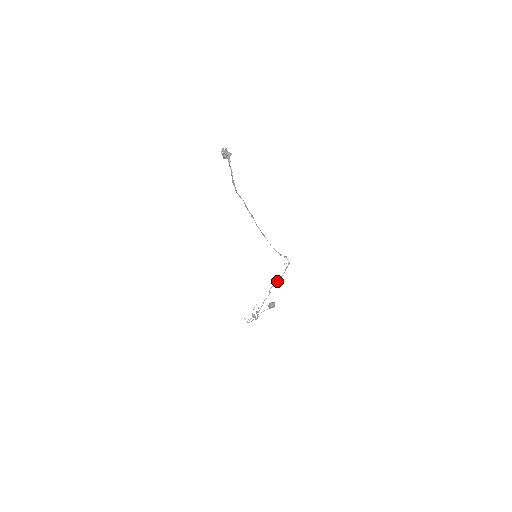
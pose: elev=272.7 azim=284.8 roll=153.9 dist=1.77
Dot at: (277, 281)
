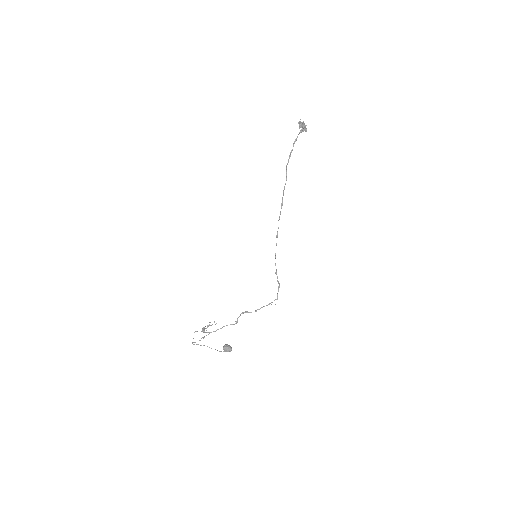
Dot at: occluded
